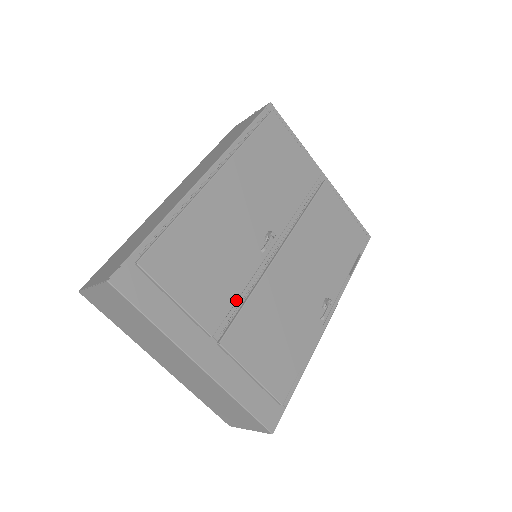
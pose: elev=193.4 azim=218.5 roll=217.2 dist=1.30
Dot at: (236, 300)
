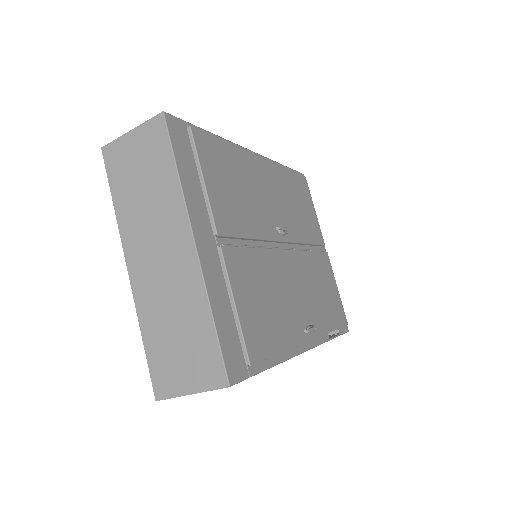
Dot at: (245, 237)
